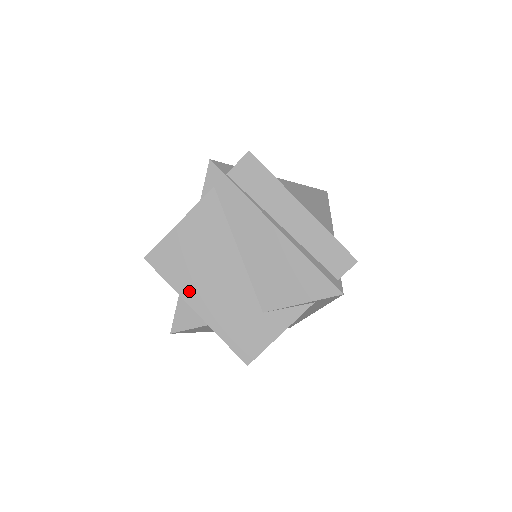
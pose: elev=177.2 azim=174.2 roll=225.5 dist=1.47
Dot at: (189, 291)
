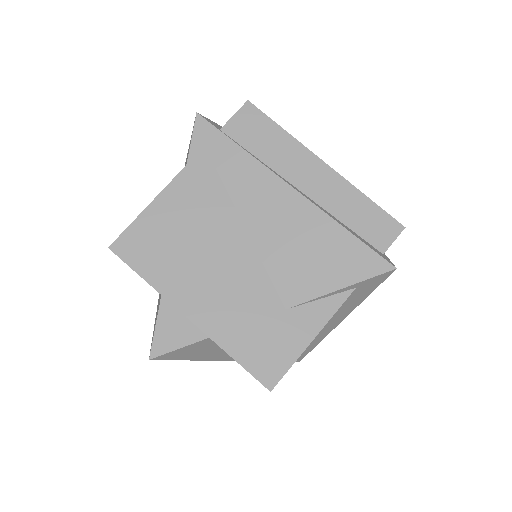
Dot at: (177, 289)
